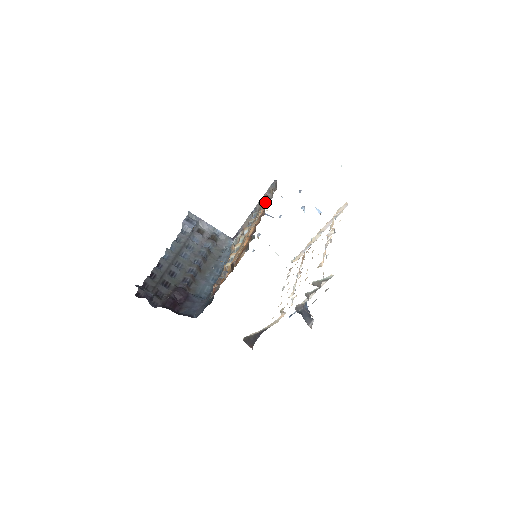
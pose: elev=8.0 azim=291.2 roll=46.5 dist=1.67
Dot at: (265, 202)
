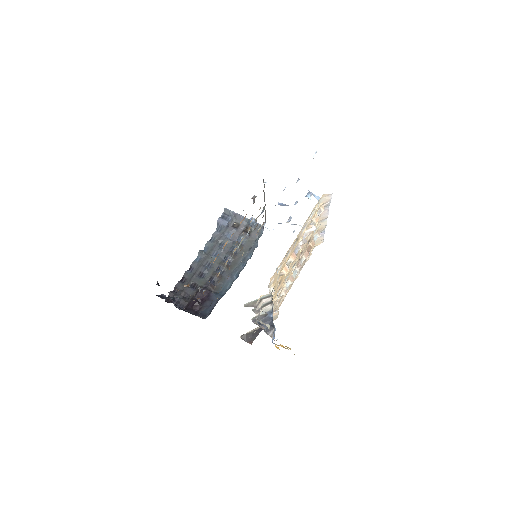
Dot at: occluded
